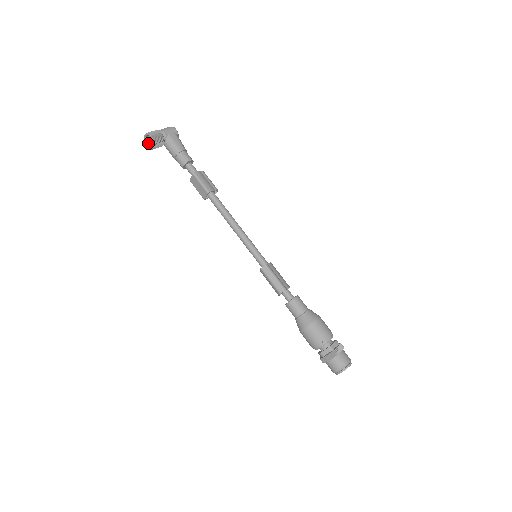
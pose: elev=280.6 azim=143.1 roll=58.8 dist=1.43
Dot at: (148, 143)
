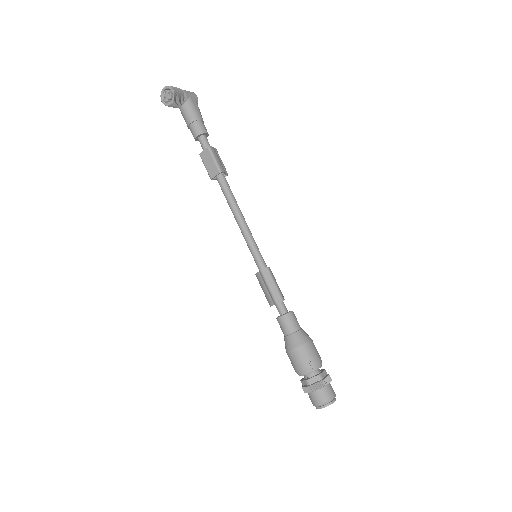
Dot at: (165, 97)
